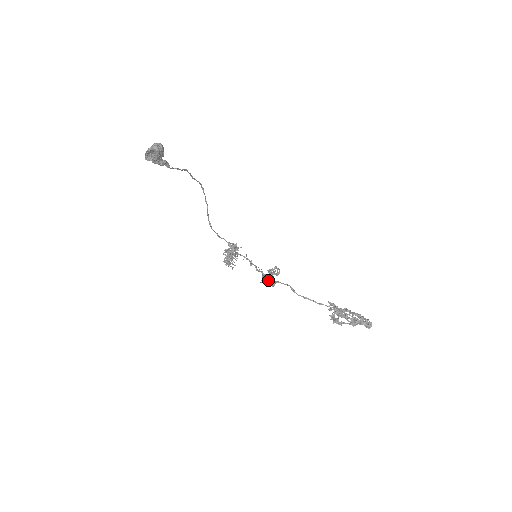
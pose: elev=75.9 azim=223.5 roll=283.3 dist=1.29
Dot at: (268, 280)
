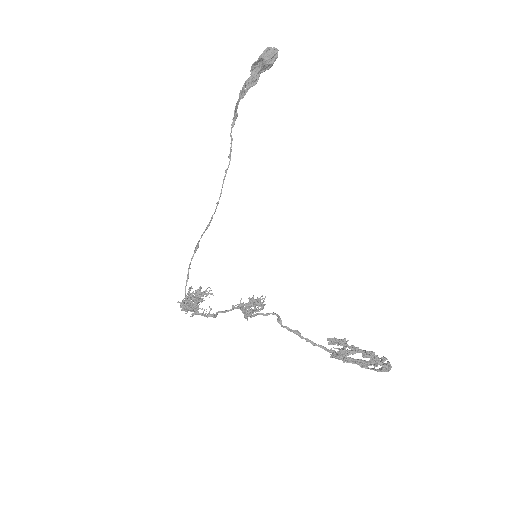
Dot at: (245, 312)
